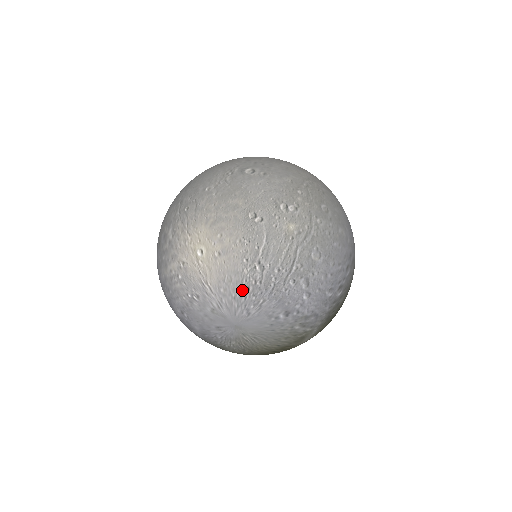
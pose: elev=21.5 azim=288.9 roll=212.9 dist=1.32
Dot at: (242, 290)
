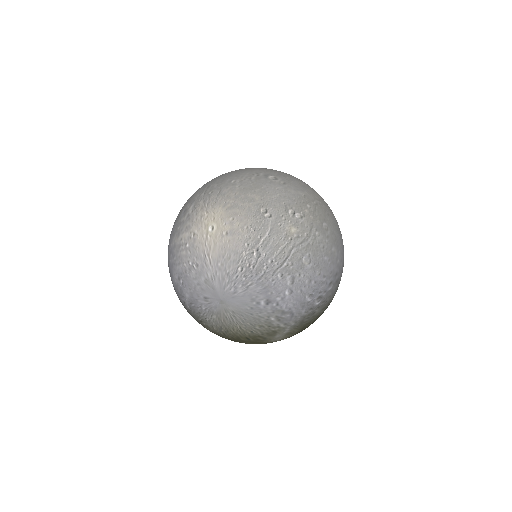
Dot at: (236, 269)
